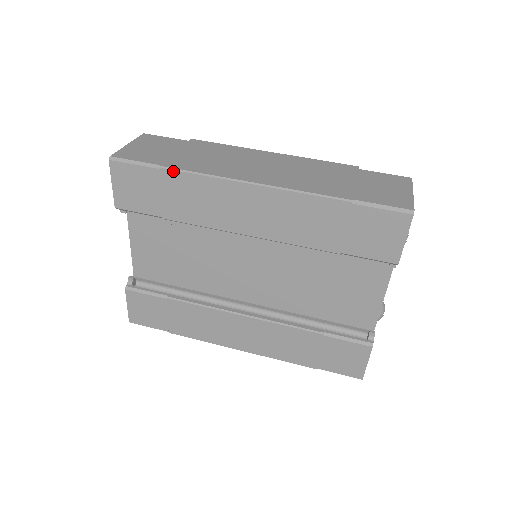
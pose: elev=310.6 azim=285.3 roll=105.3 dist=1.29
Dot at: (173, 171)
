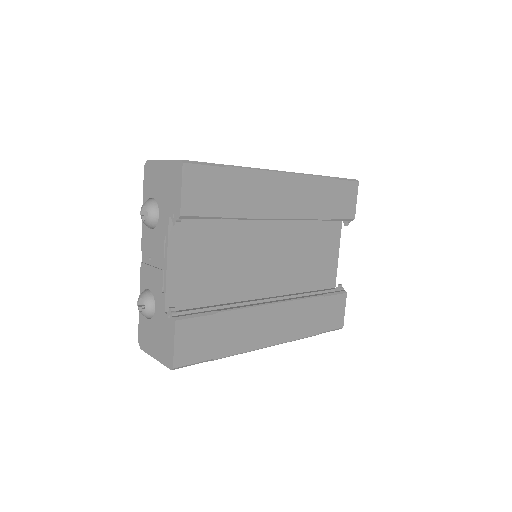
Dot at: (236, 168)
